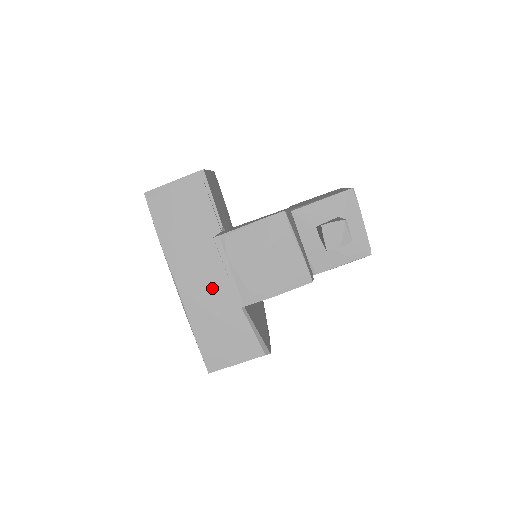
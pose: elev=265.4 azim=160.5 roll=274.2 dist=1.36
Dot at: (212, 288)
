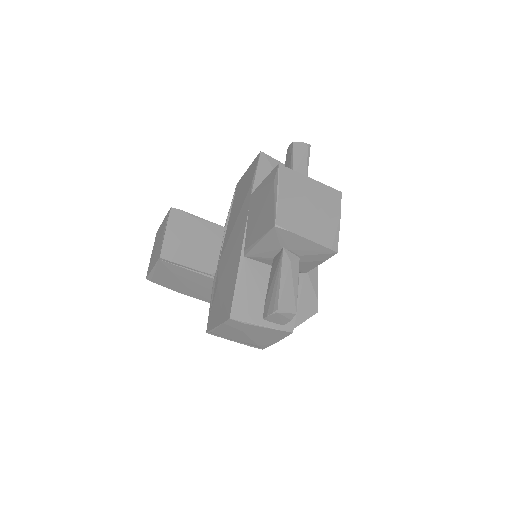
Dot at: occluded
